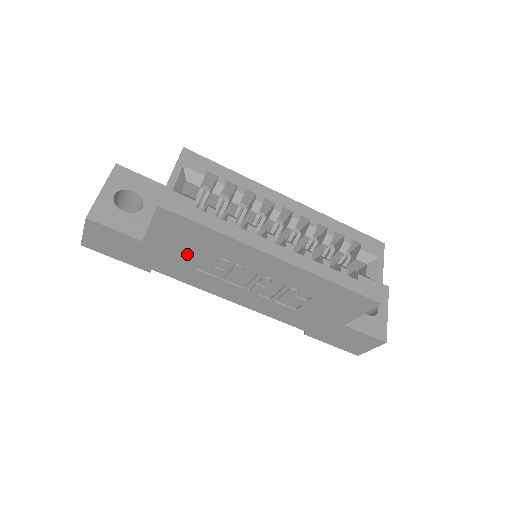
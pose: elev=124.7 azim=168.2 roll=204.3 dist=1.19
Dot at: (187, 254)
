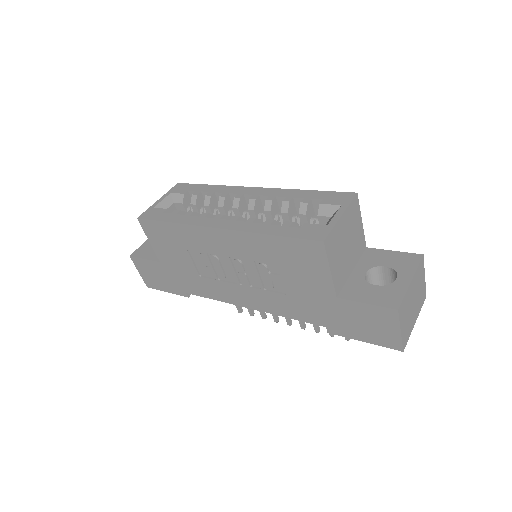
Dot at: (183, 261)
